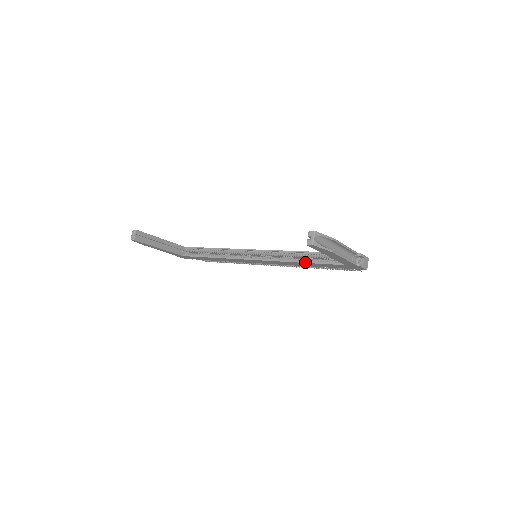
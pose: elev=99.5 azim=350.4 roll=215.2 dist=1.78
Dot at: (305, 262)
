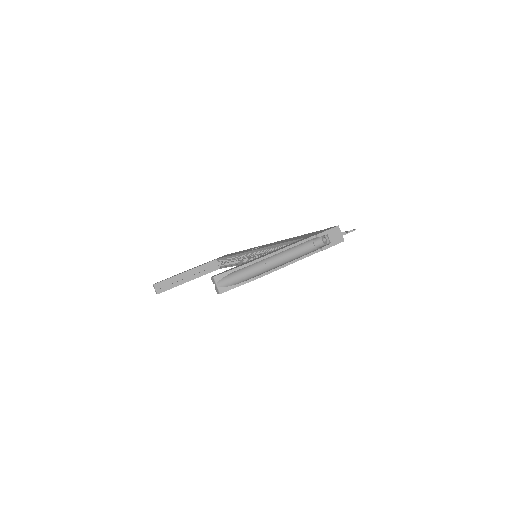
Dot at: occluded
